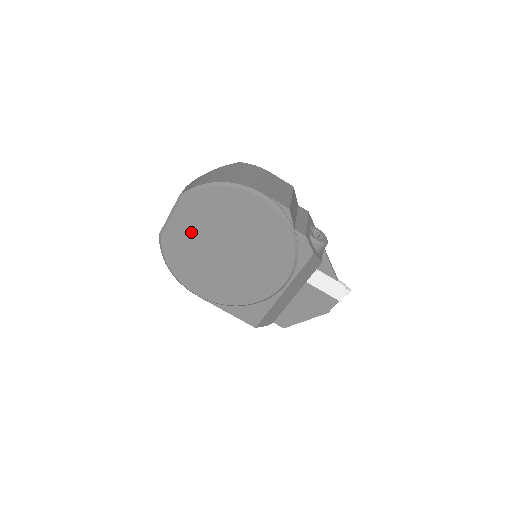
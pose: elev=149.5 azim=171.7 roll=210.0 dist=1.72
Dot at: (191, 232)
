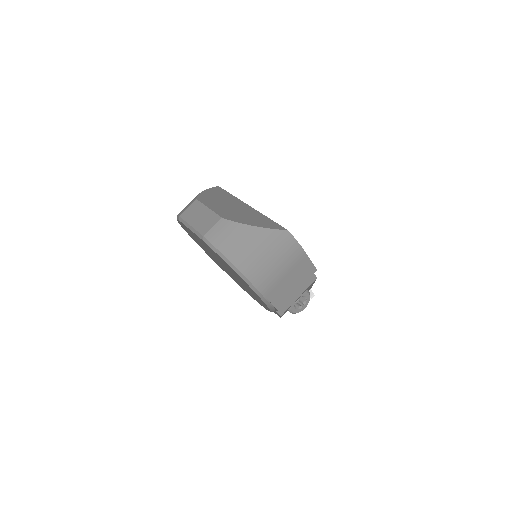
Dot at: (202, 243)
